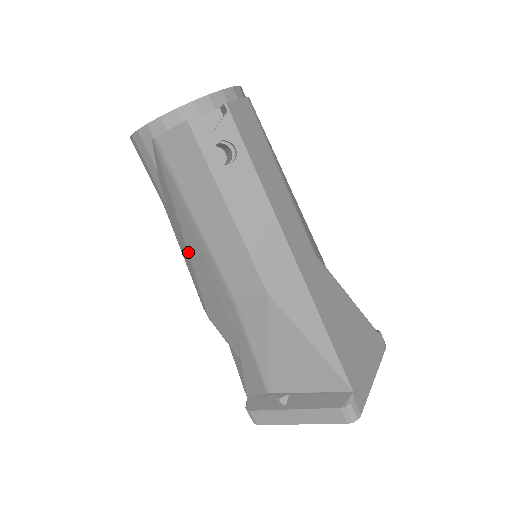
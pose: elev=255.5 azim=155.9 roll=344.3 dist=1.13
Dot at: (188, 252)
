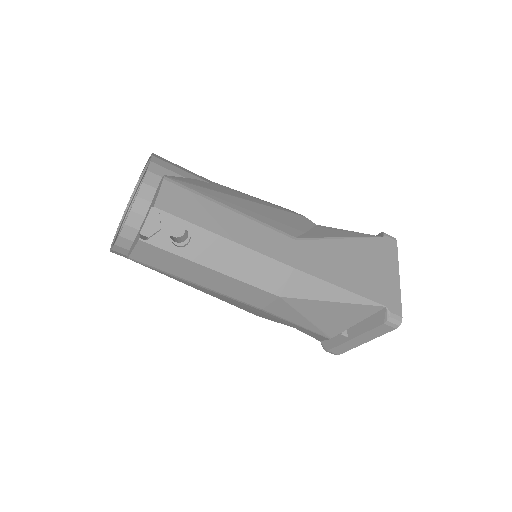
Dot at: occluded
